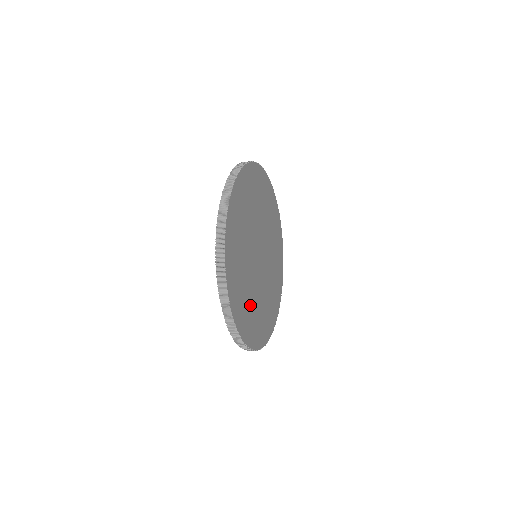
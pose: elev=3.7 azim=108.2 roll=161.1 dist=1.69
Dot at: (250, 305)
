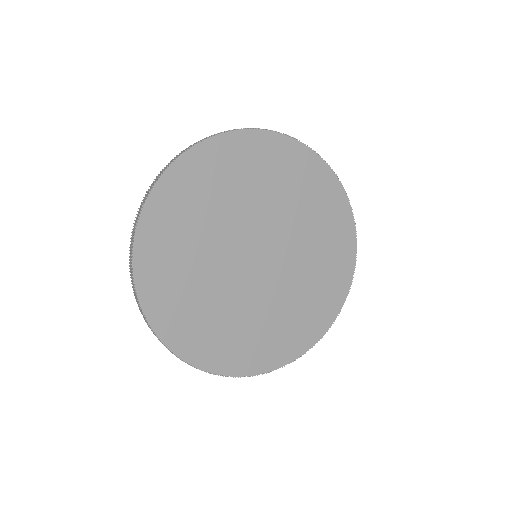
Dot at: (186, 261)
